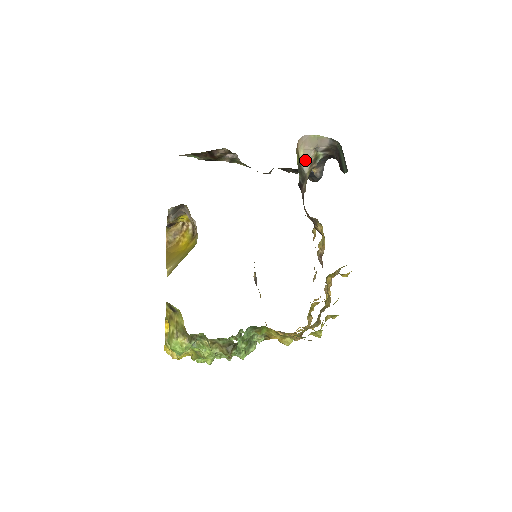
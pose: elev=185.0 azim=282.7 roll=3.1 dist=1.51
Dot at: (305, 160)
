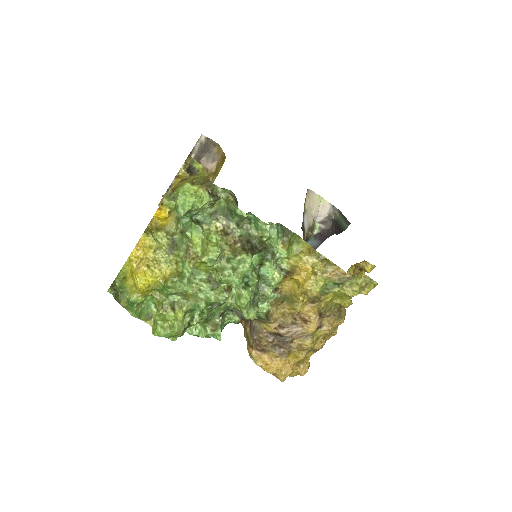
Dot at: (306, 218)
